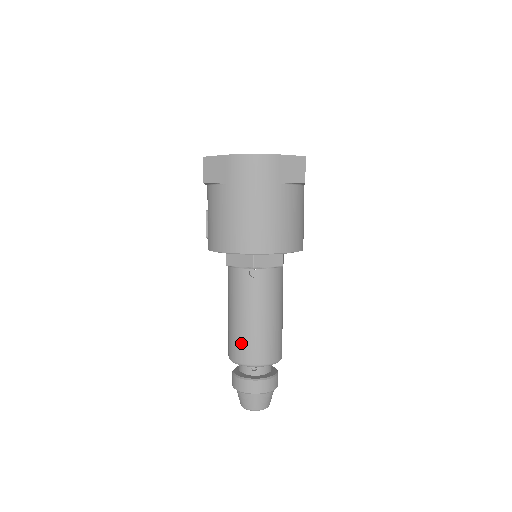
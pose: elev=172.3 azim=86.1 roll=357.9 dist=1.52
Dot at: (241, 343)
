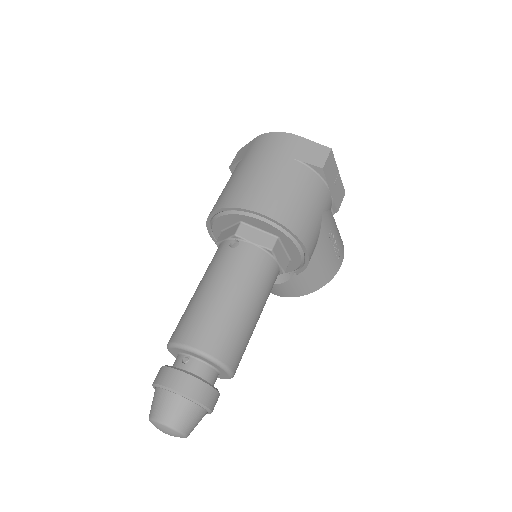
Dot at: (185, 317)
